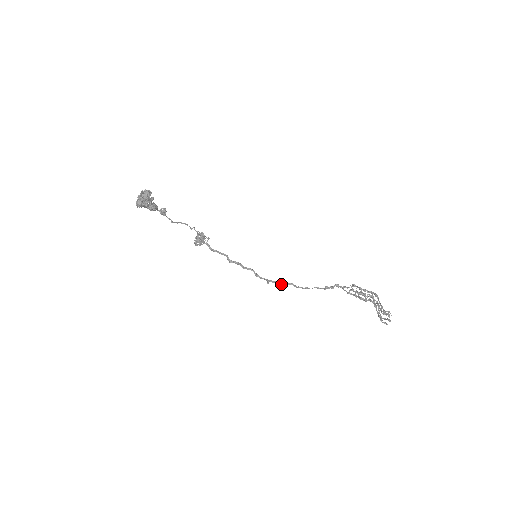
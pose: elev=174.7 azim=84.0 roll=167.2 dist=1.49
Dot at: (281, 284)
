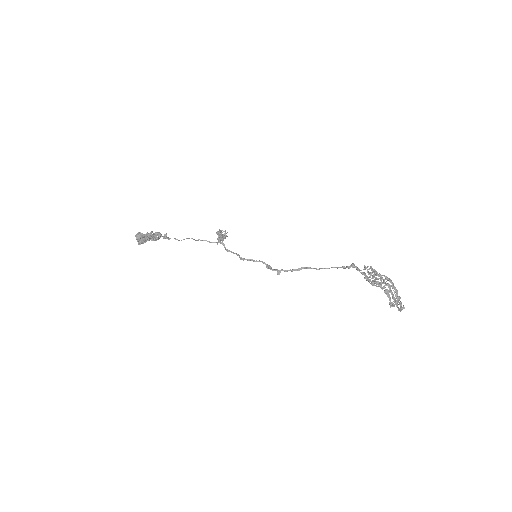
Dot at: (295, 270)
